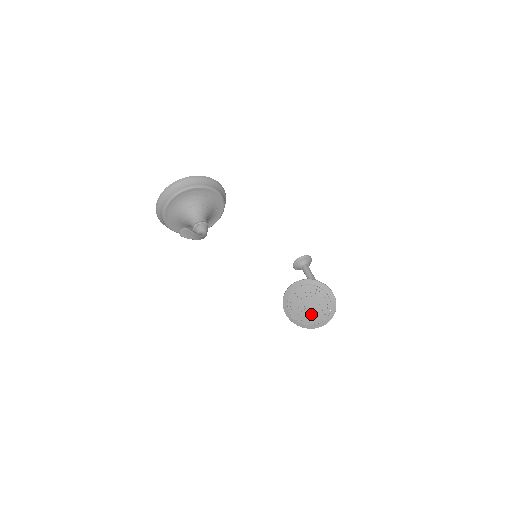
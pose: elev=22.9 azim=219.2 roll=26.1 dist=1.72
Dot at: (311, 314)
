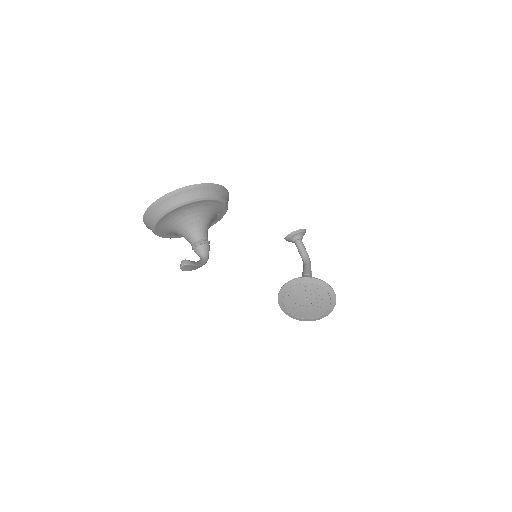
Dot at: (308, 310)
